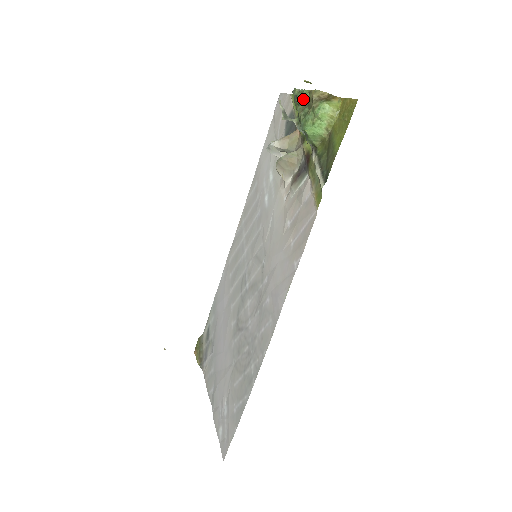
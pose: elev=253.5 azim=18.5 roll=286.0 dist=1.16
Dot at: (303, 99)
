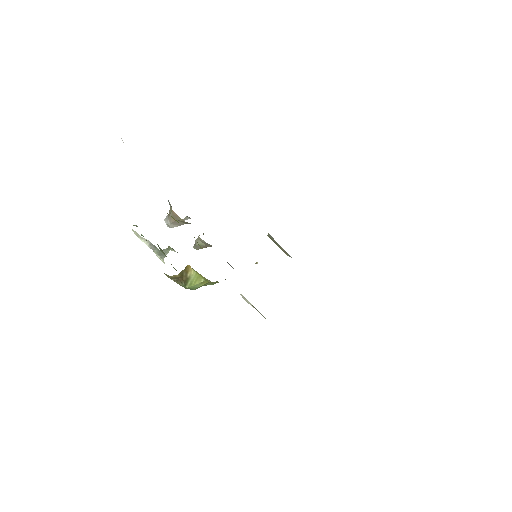
Dot at: occluded
